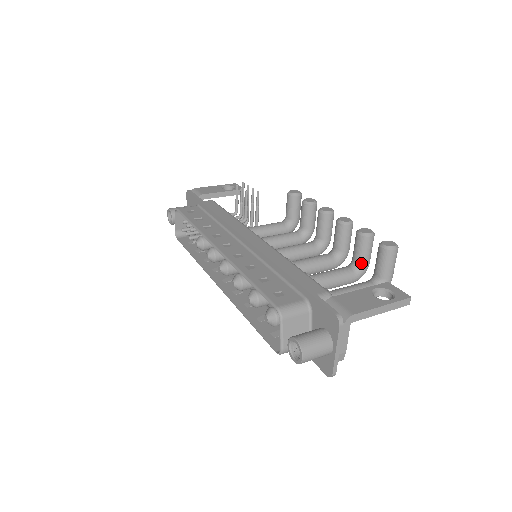
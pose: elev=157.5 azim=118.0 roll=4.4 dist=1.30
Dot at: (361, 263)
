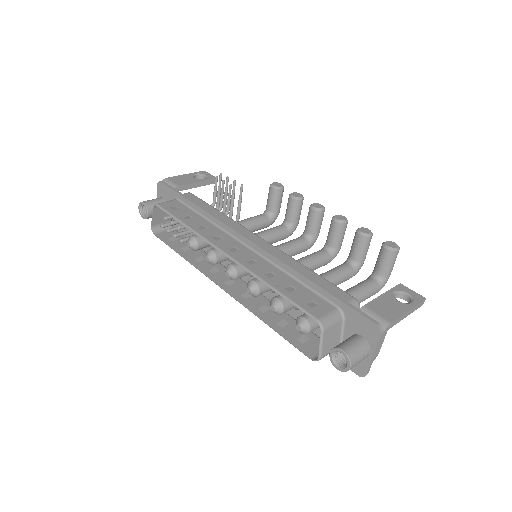
Dot at: (359, 260)
